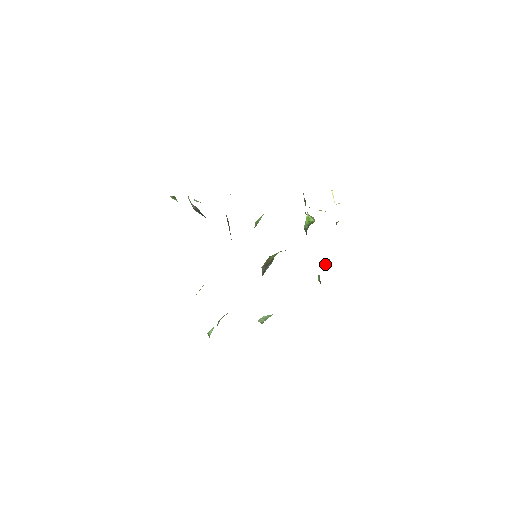
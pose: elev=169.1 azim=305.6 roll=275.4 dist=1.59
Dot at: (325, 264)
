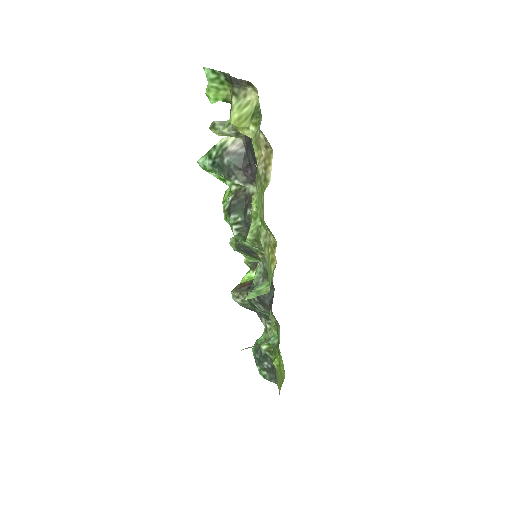
Dot at: (261, 338)
